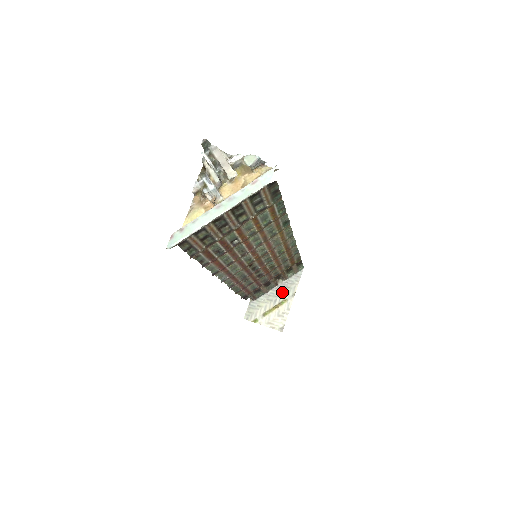
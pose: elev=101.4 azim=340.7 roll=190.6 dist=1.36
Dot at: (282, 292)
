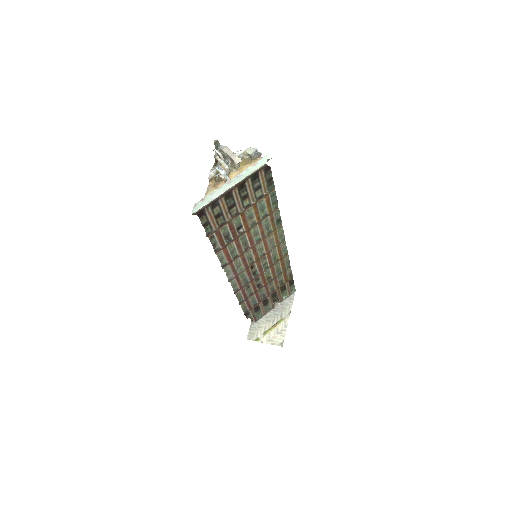
Dot at: (279, 313)
